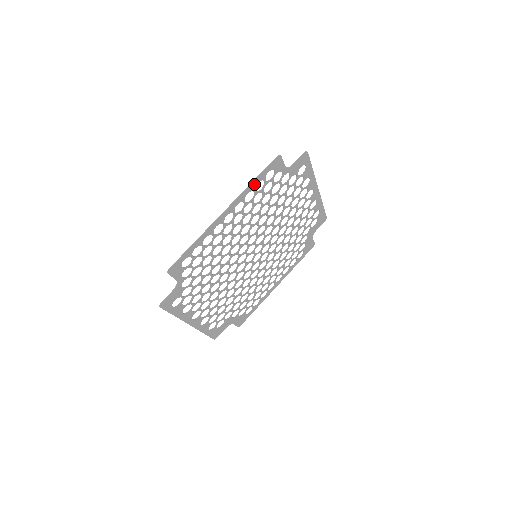
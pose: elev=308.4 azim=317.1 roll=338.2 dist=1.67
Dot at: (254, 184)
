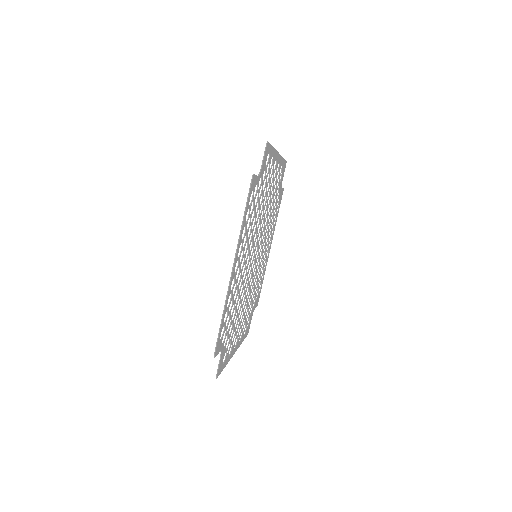
Dot at: (244, 221)
